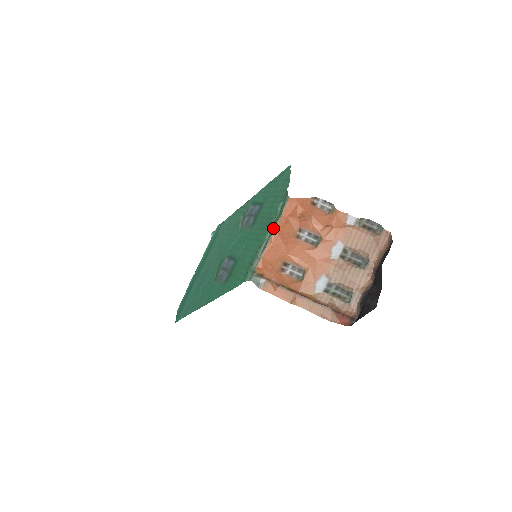
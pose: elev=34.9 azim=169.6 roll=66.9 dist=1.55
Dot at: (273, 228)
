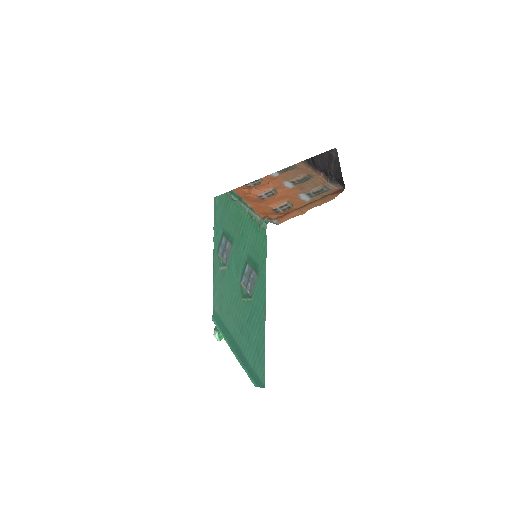
Dot at: (244, 202)
